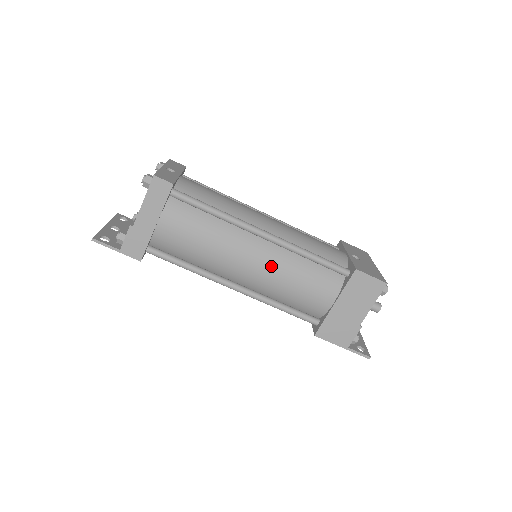
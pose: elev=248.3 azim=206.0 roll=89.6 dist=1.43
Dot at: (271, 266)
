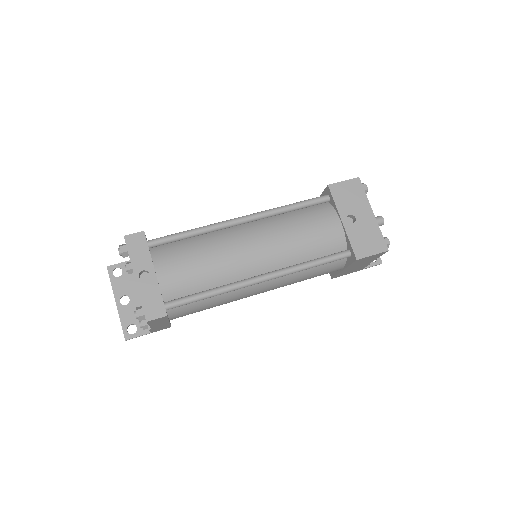
Dot at: (279, 286)
